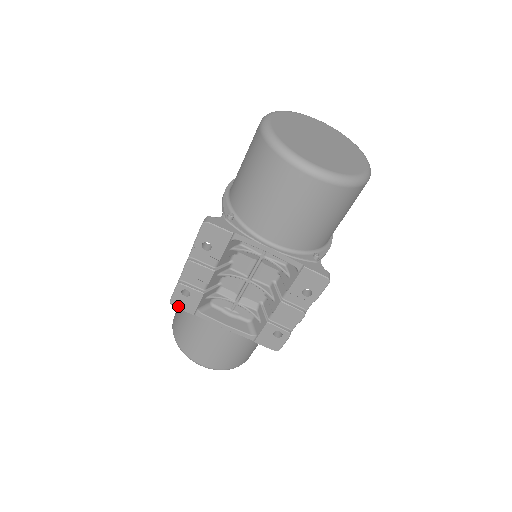
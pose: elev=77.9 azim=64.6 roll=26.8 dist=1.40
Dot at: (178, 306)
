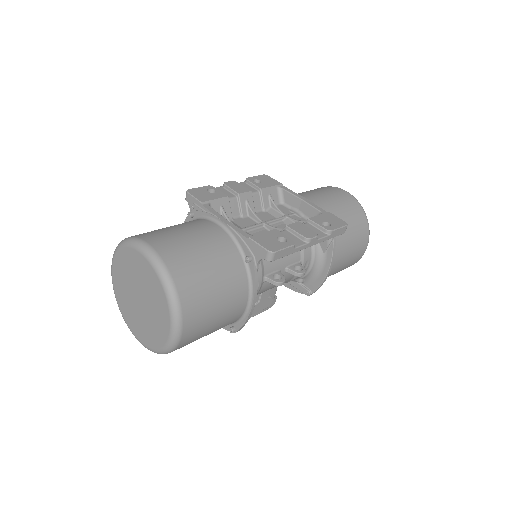
Dot at: (193, 194)
